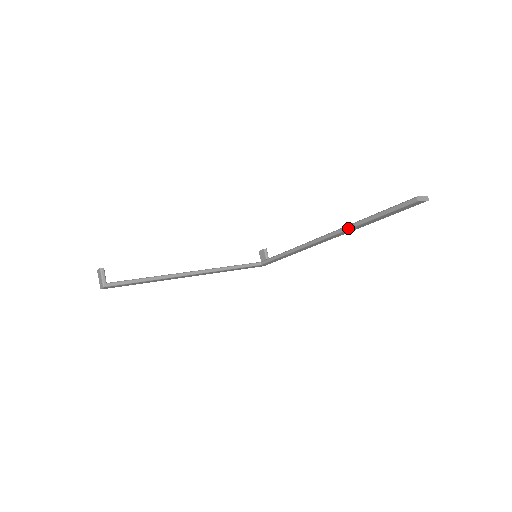
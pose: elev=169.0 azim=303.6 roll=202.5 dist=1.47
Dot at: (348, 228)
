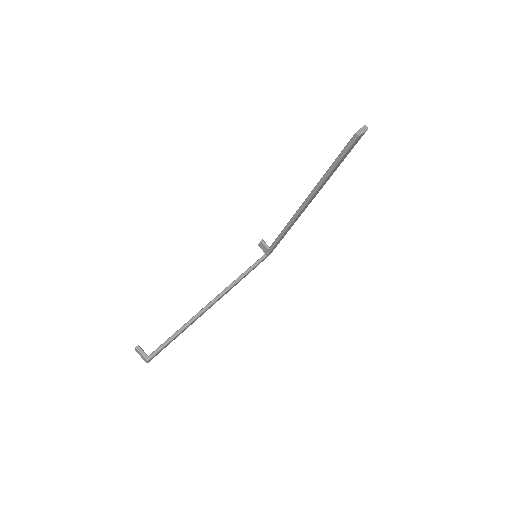
Dot at: (316, 189)
